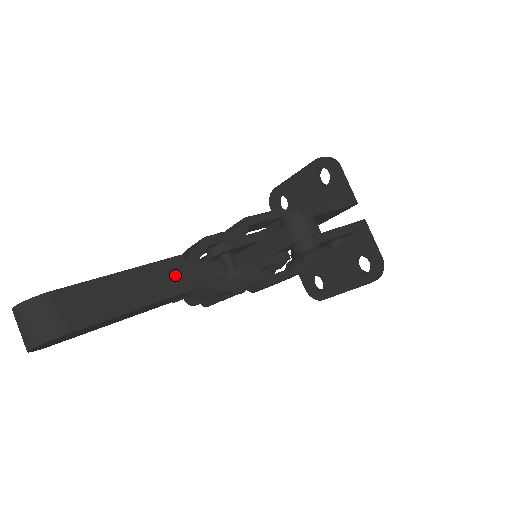
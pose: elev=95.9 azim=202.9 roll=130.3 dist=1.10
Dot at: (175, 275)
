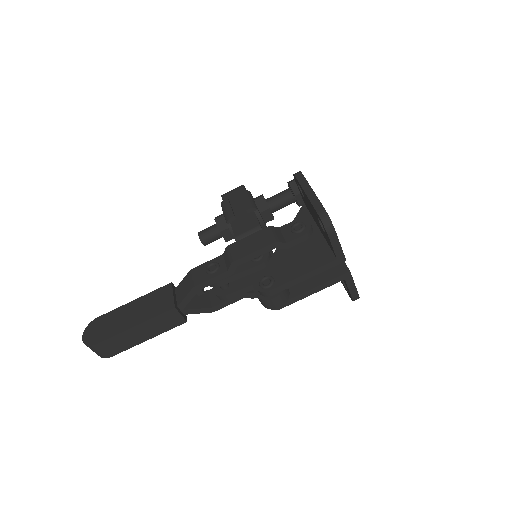
Dot at: (170, 319)
